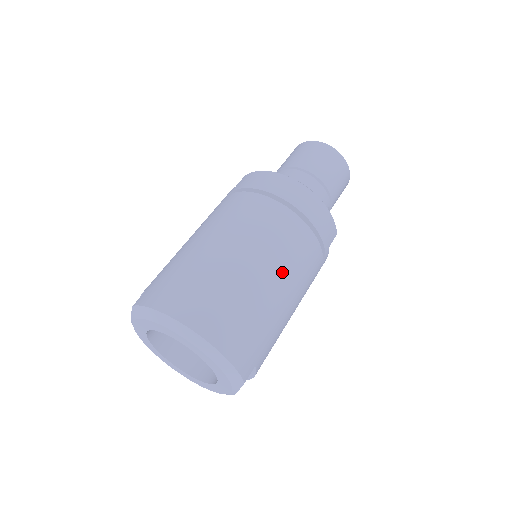
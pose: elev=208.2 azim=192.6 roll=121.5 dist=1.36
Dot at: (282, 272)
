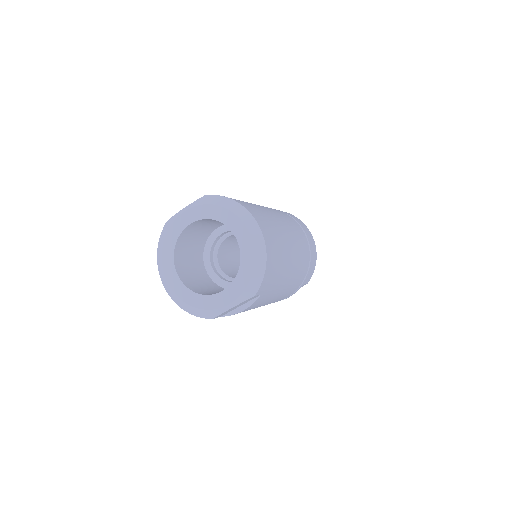
Dot at: (296, 259)
